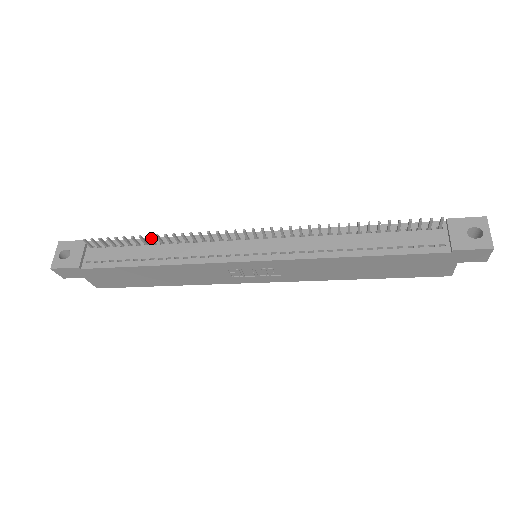
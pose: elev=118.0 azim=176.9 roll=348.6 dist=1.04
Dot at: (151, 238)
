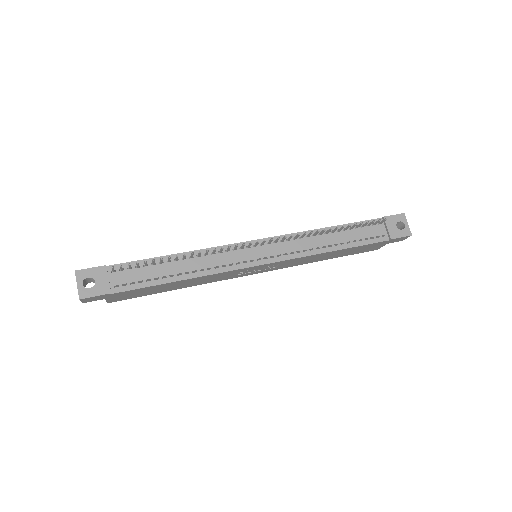
Dot at: occluded
